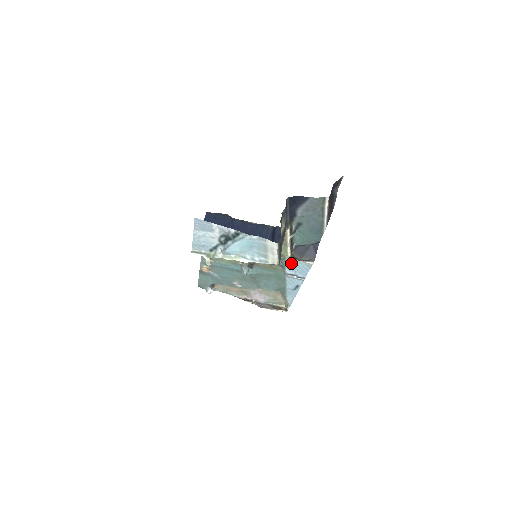
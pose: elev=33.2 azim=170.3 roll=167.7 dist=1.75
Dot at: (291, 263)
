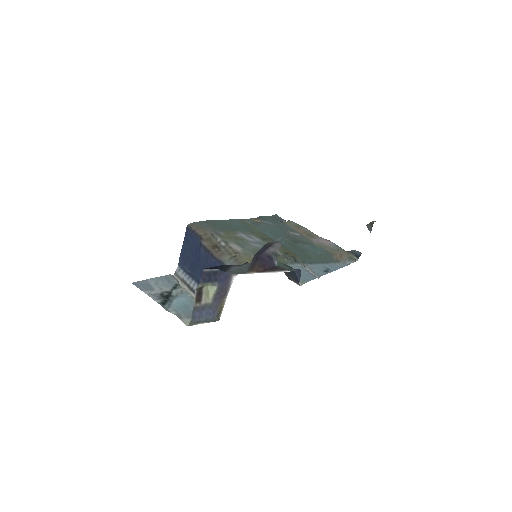
Dot at: occluded
